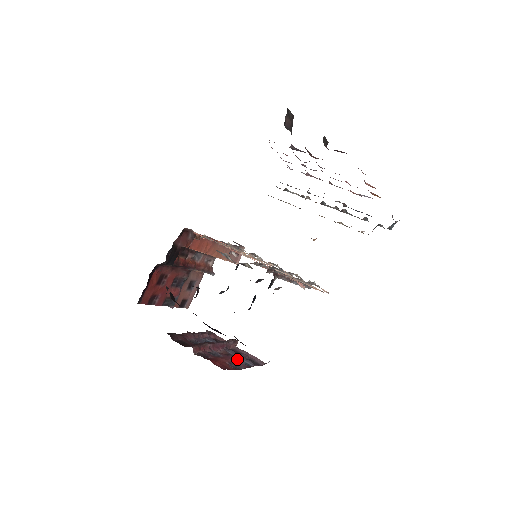
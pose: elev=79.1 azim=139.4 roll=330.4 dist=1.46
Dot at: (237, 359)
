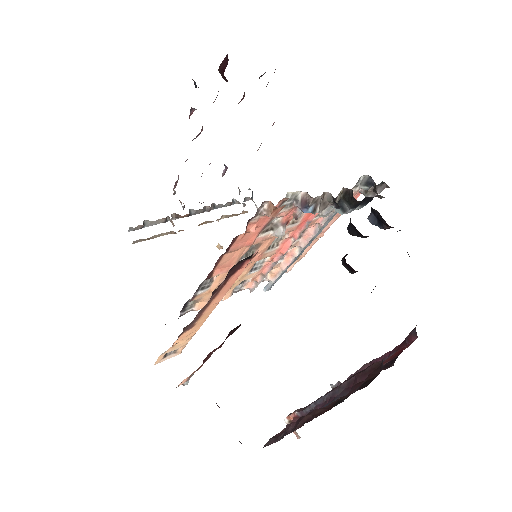
Dot at: occluded
